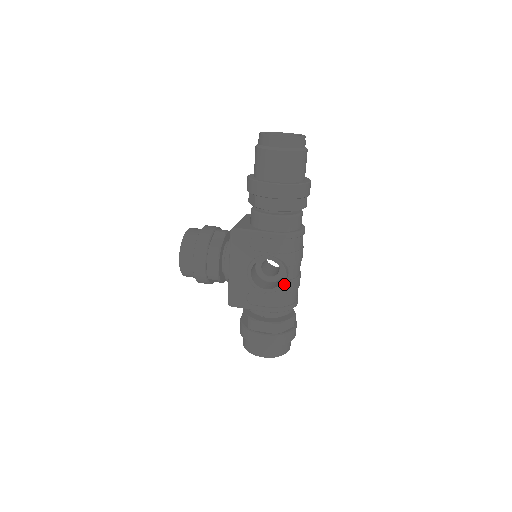
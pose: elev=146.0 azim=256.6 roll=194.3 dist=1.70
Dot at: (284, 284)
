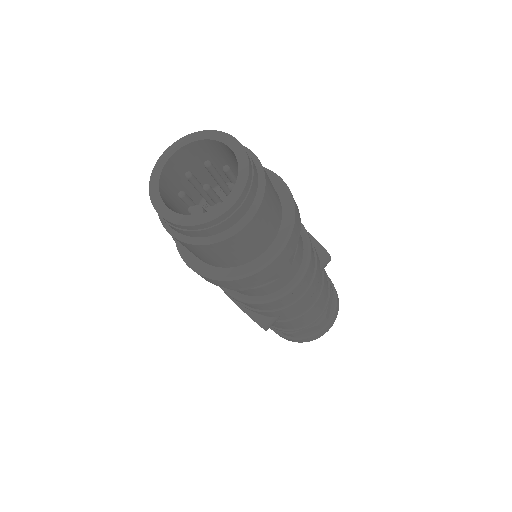
Dot at: occluded
